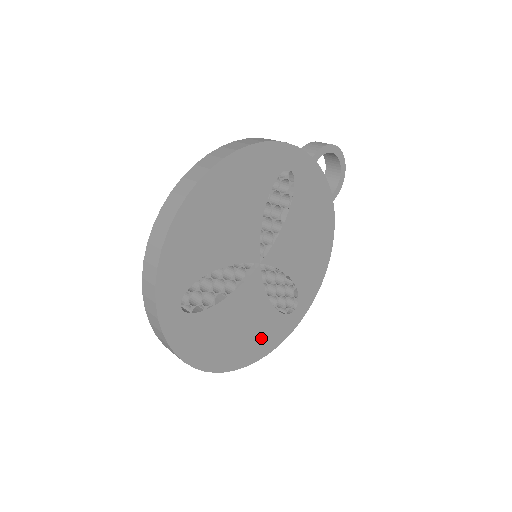
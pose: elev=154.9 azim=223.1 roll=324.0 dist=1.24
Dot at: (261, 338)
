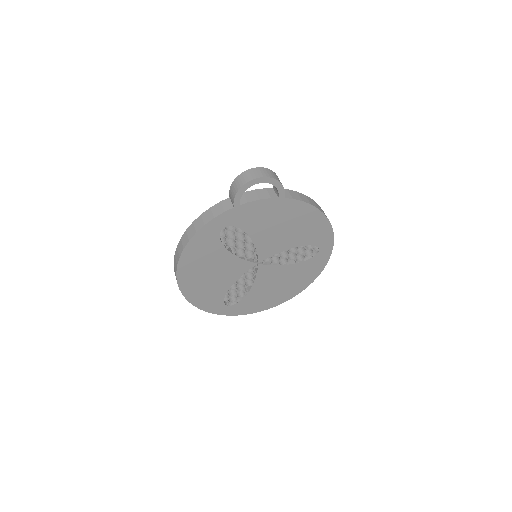
Dot at: (303, 276)
